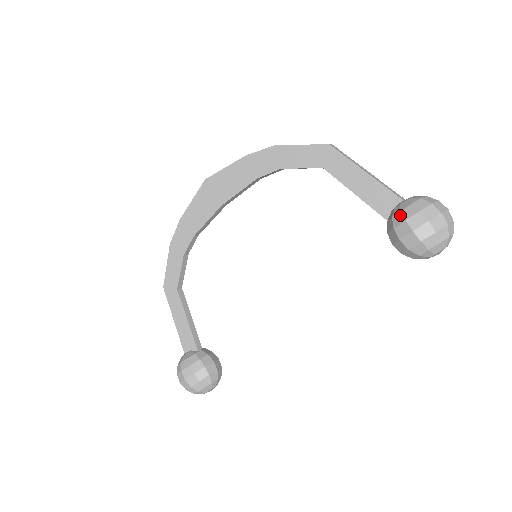
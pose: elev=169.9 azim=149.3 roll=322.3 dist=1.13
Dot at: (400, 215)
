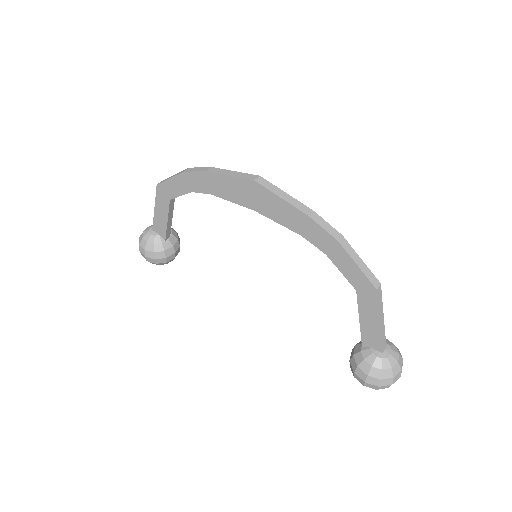
Dot at: (369, 368)
